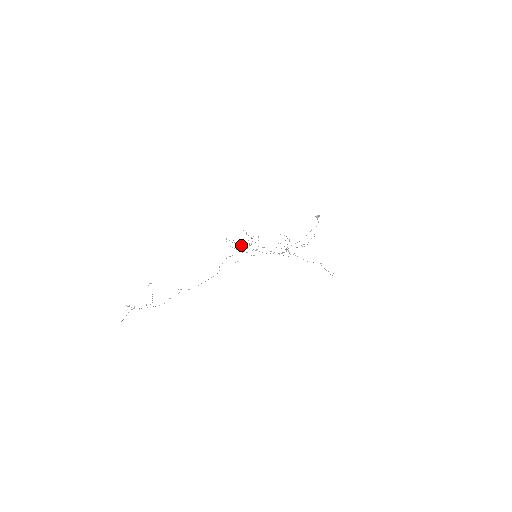
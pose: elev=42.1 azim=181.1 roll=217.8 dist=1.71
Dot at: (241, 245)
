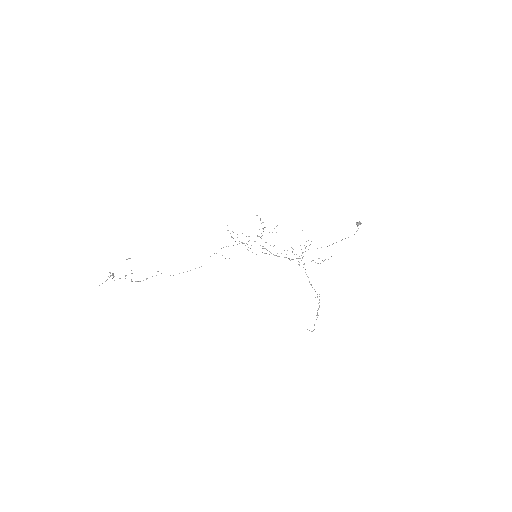
Dot at: occluded
